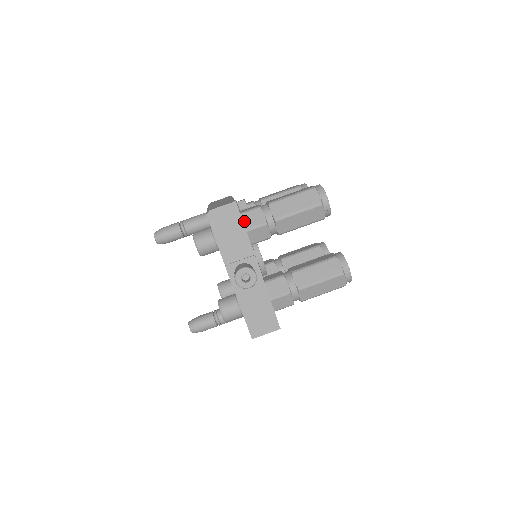
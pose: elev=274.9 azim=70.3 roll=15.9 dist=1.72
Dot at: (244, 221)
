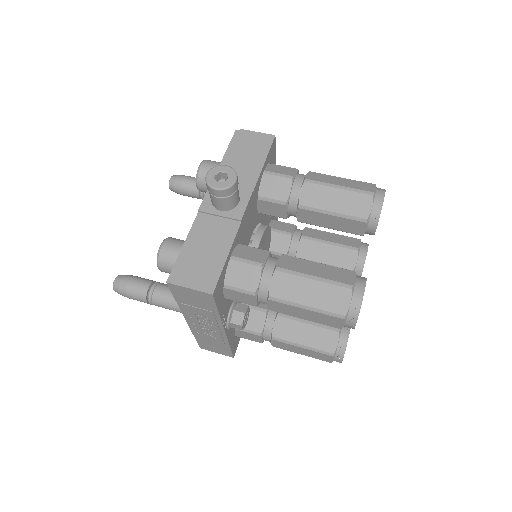
Dot at: (269, 167)
